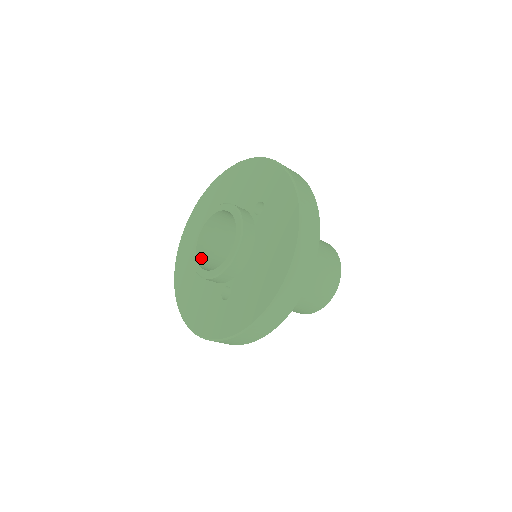
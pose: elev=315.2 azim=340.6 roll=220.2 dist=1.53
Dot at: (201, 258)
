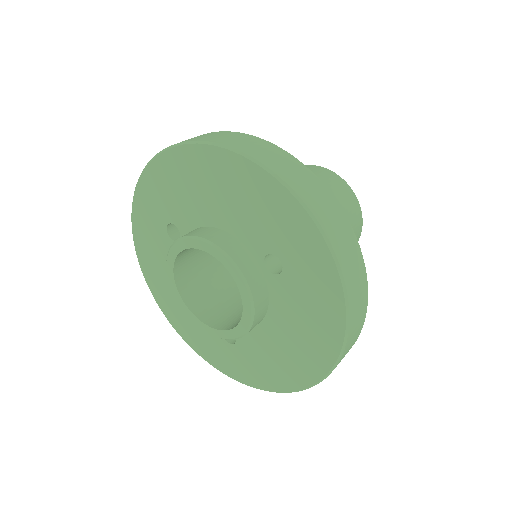
Dot at: (183, 284)
